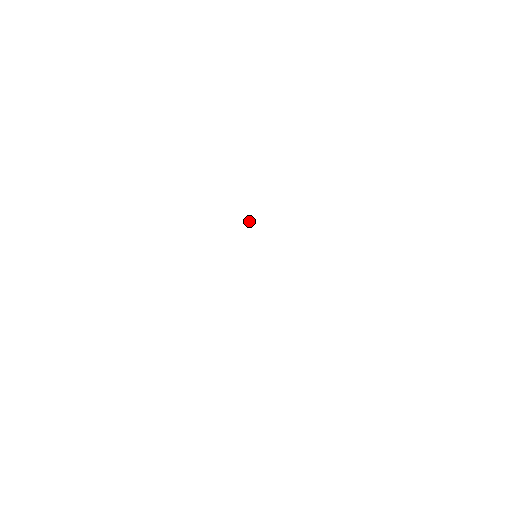
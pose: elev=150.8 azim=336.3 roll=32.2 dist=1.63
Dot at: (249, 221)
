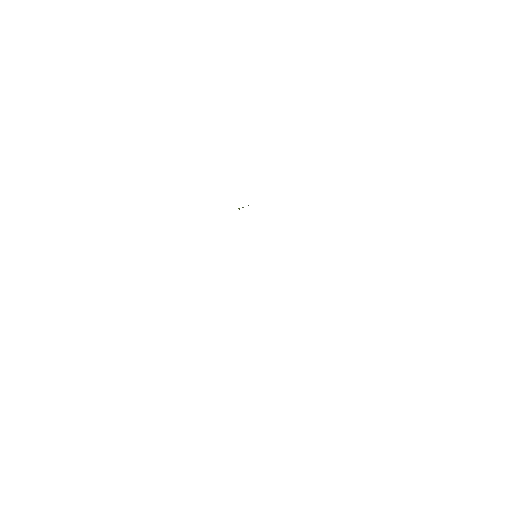
Dot at: occluded
